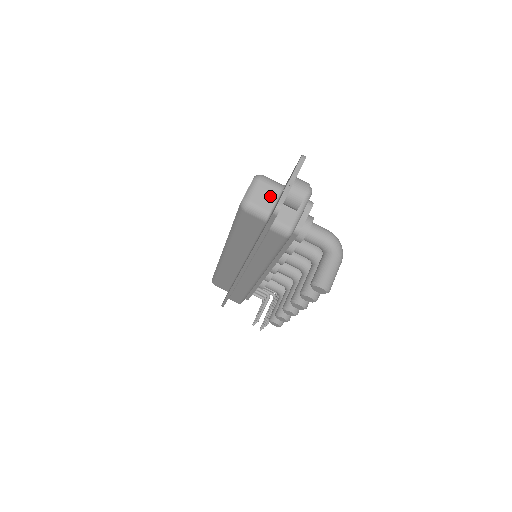
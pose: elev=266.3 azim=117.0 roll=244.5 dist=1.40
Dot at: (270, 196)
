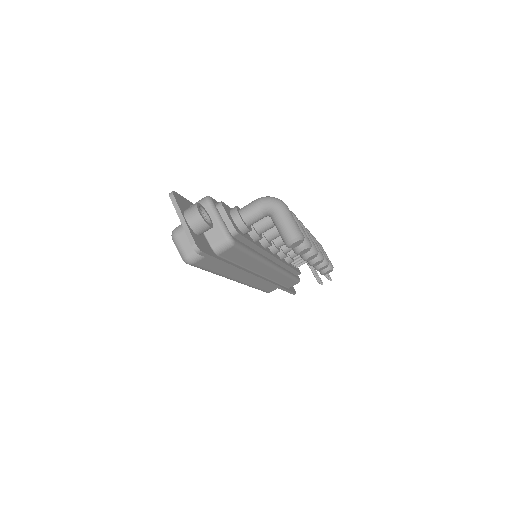
Dot at: occluded
